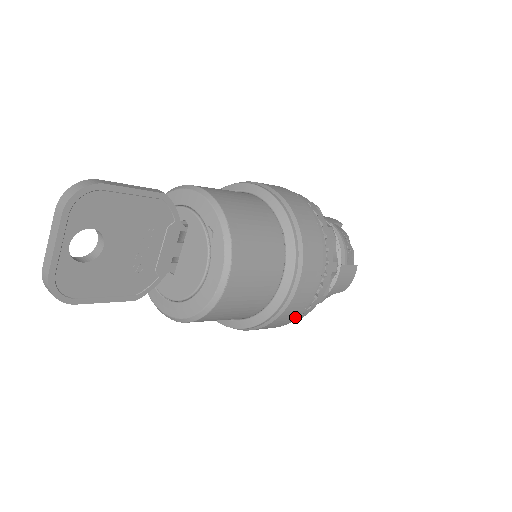
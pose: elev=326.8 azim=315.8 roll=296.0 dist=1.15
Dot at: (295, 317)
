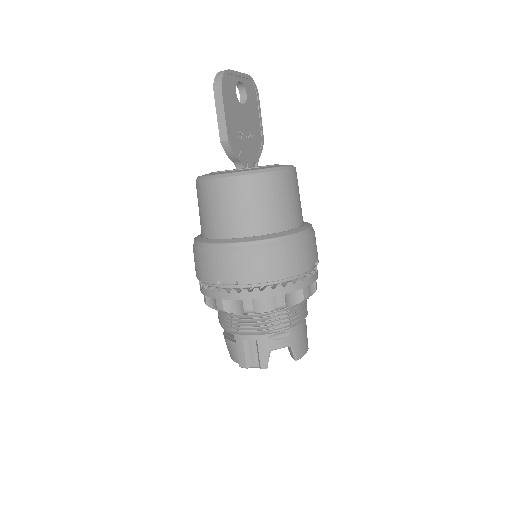
Dot at: (295, 270)
